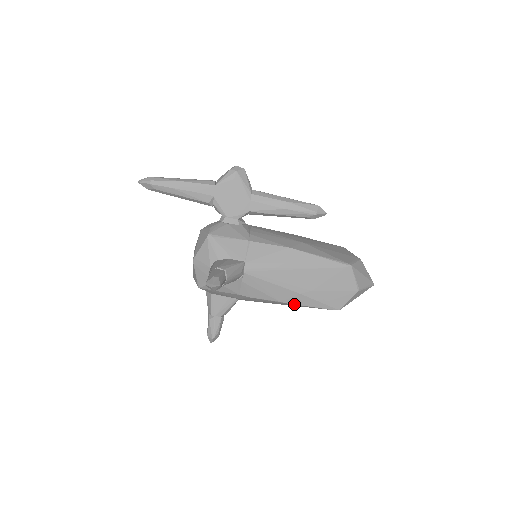
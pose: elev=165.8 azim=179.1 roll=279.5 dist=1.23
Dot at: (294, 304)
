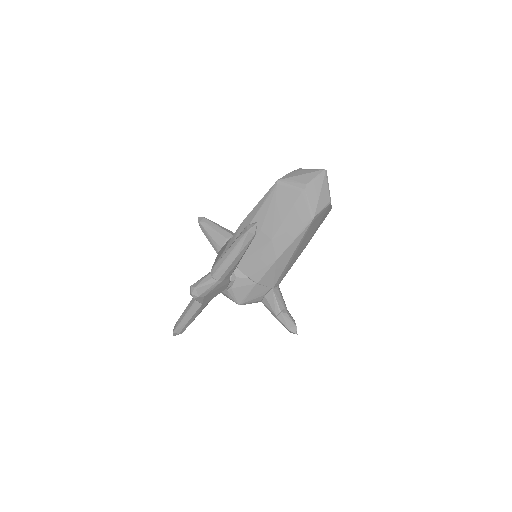
Dot at: occluded
